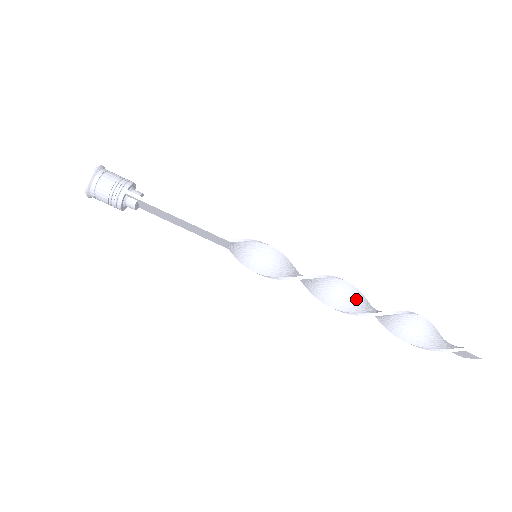
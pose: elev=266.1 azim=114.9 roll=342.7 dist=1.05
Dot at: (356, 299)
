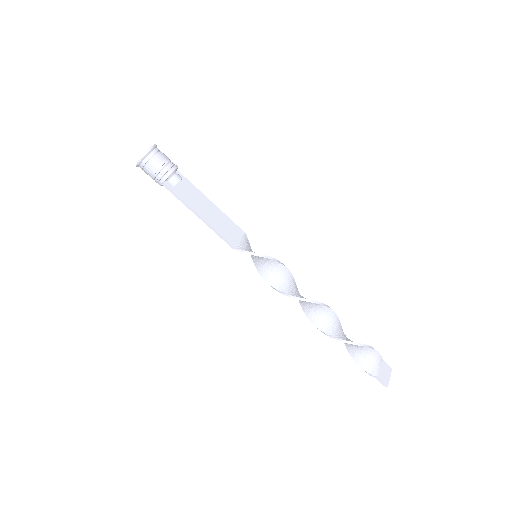
Dot at: (320, 313)
